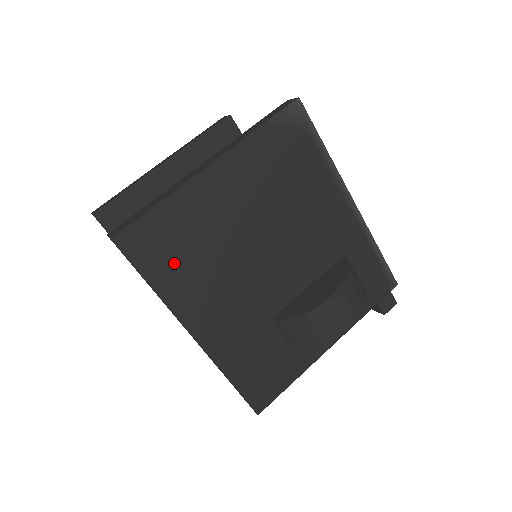
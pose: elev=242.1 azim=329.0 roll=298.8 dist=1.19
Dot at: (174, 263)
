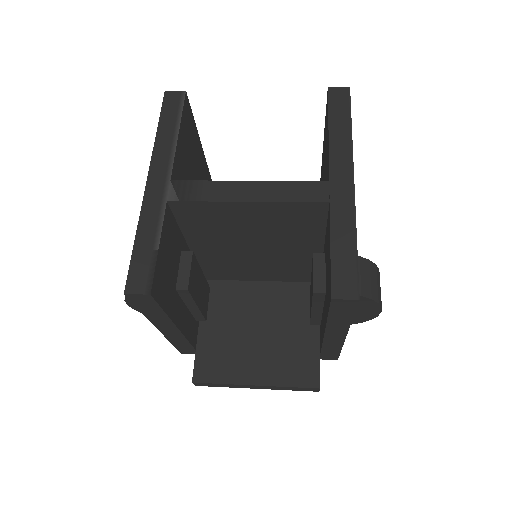
Dot at: occluded
